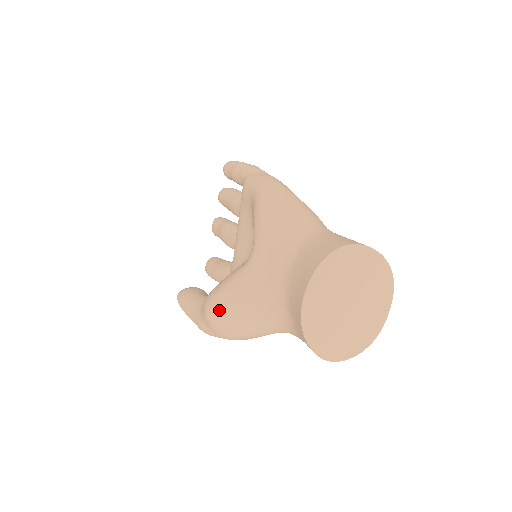
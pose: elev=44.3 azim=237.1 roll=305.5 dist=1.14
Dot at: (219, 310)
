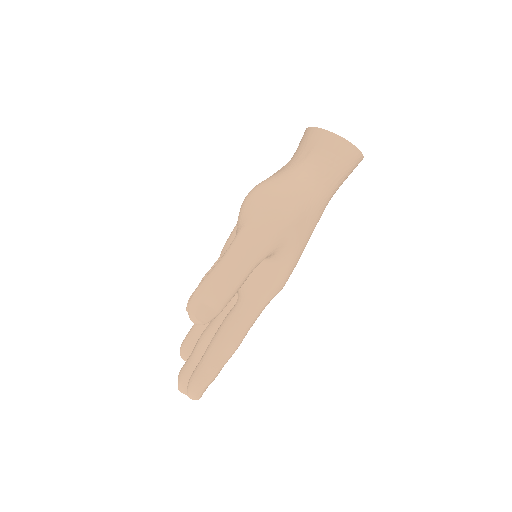
Dot at: (258, 185)
